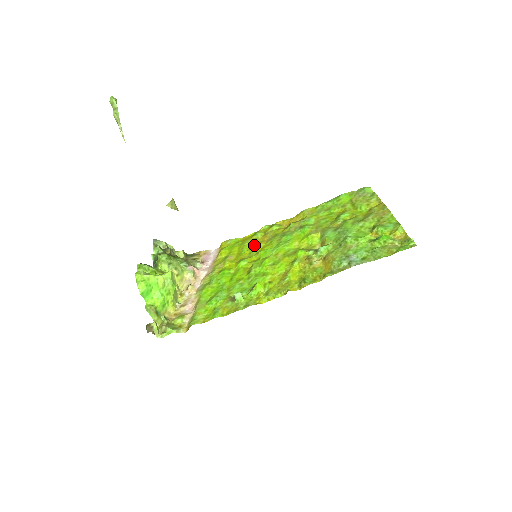
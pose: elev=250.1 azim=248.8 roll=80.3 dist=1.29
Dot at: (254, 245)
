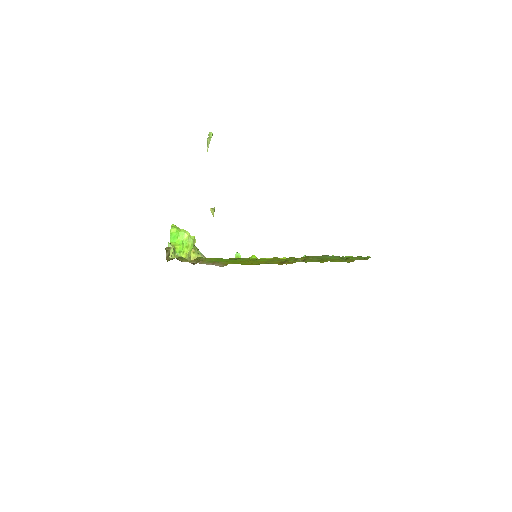
Dot at: occluded
